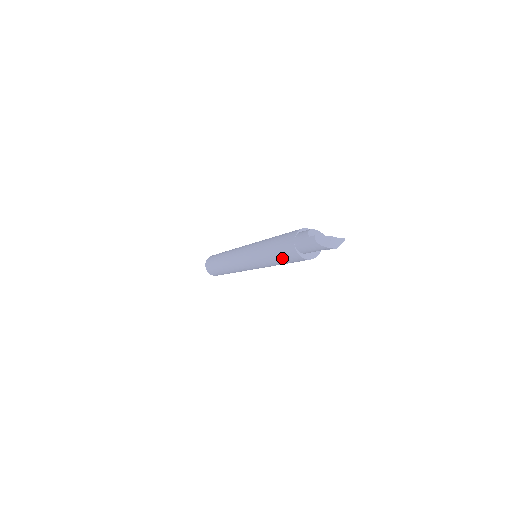
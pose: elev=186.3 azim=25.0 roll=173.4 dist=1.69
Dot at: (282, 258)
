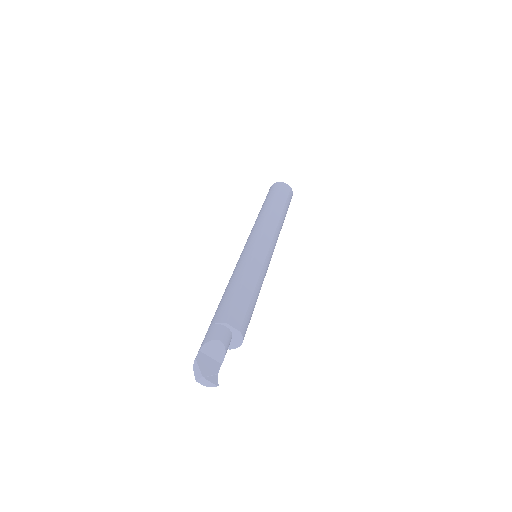
Dot at: occluded
